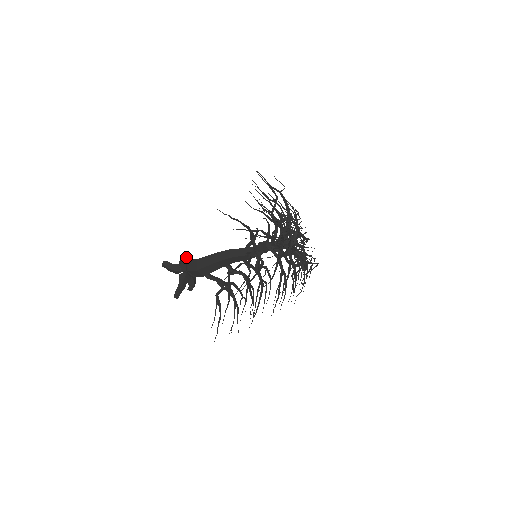
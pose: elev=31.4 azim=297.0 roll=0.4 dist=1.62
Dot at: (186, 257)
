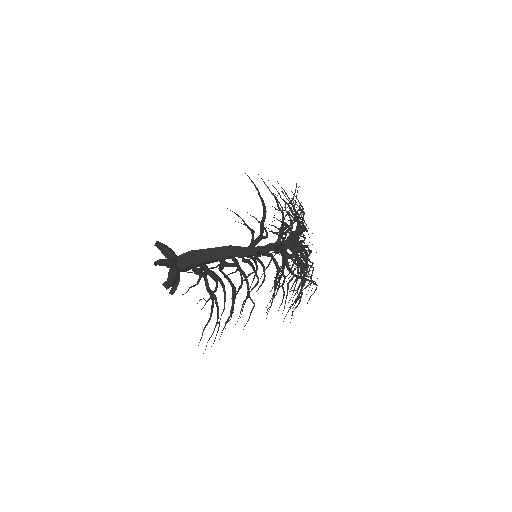
Dot at: occluded
